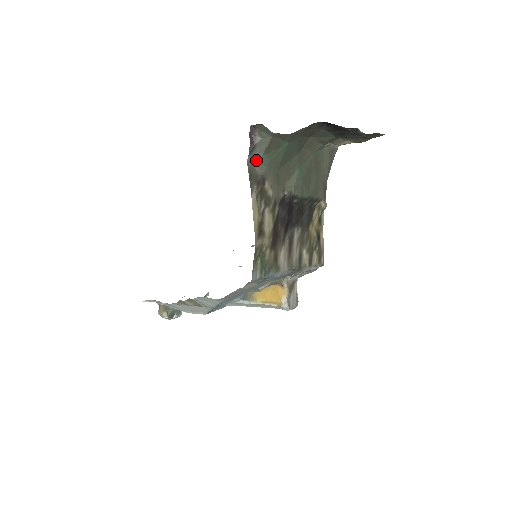
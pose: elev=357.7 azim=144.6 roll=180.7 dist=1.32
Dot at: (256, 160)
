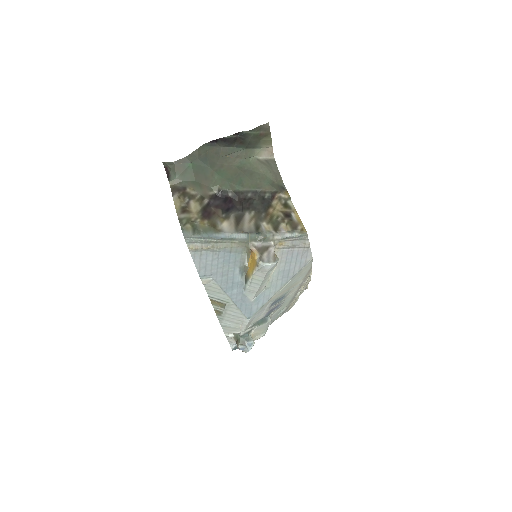
Dot at: (175, 181)
